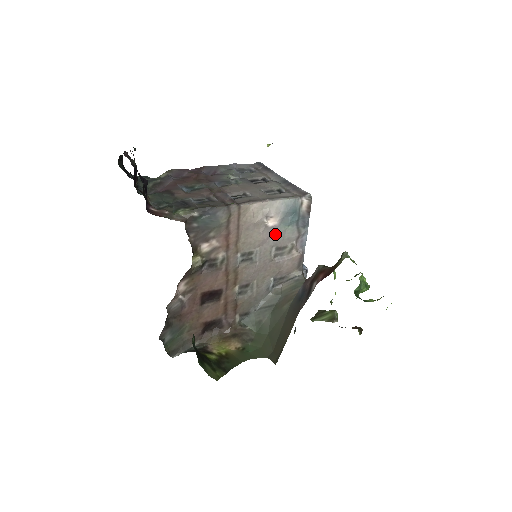
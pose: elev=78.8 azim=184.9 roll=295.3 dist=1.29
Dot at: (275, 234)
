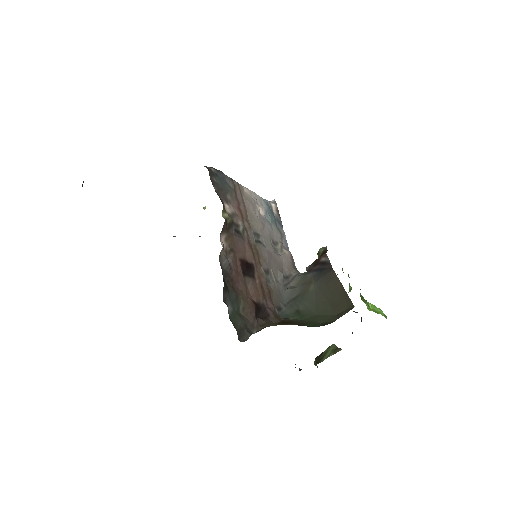
Dot at: (267, 225)
